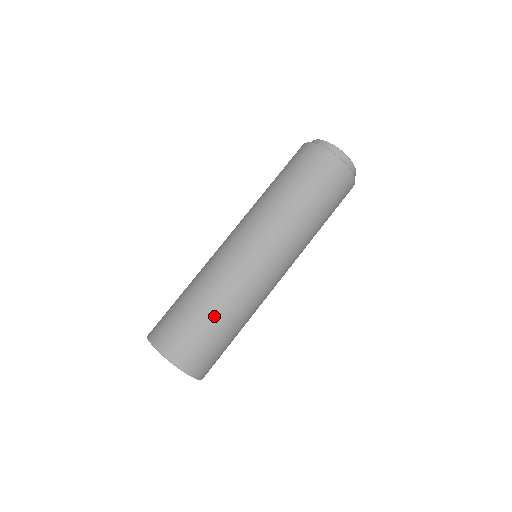
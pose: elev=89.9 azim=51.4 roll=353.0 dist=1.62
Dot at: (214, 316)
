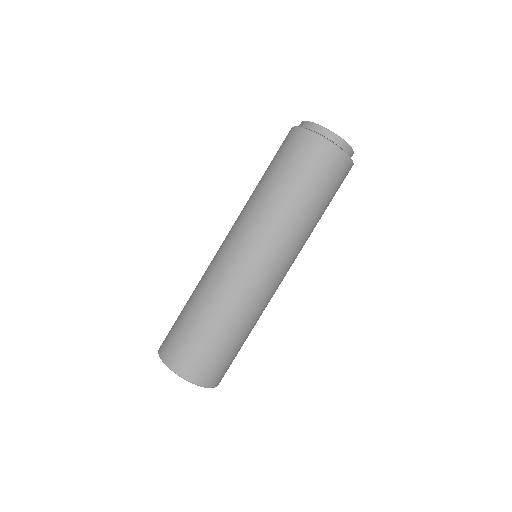
Dot at: (196, 313)
